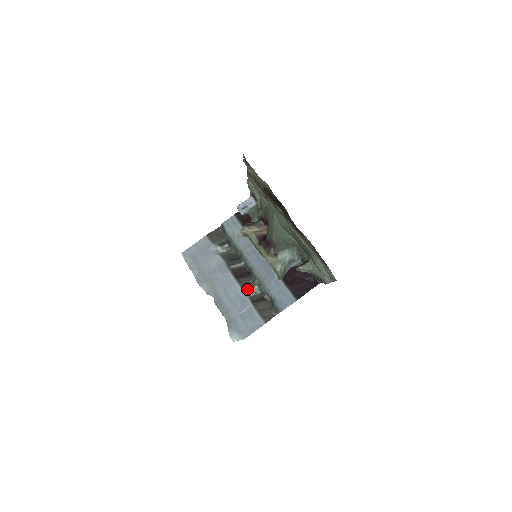
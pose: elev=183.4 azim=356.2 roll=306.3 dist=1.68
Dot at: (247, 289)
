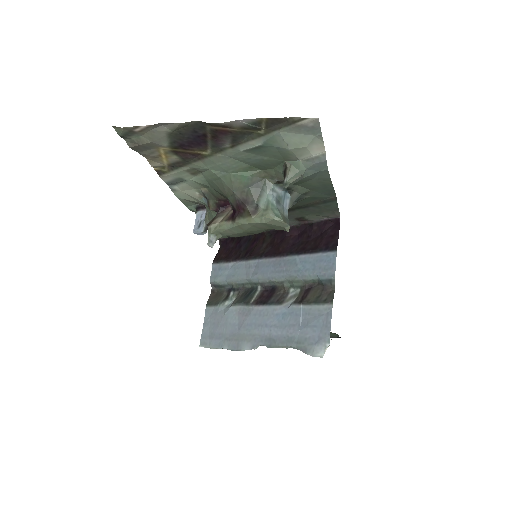
Dot at: (285, 301)
